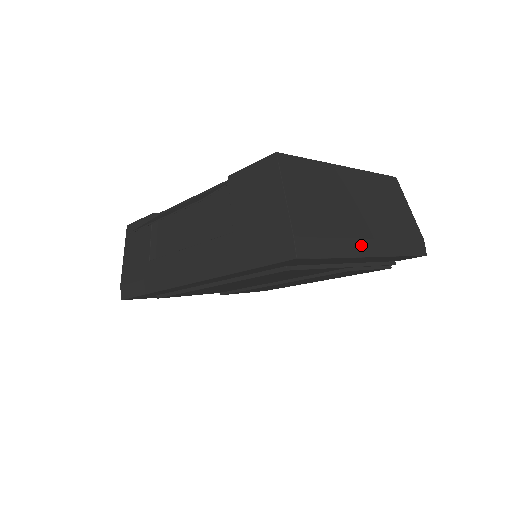
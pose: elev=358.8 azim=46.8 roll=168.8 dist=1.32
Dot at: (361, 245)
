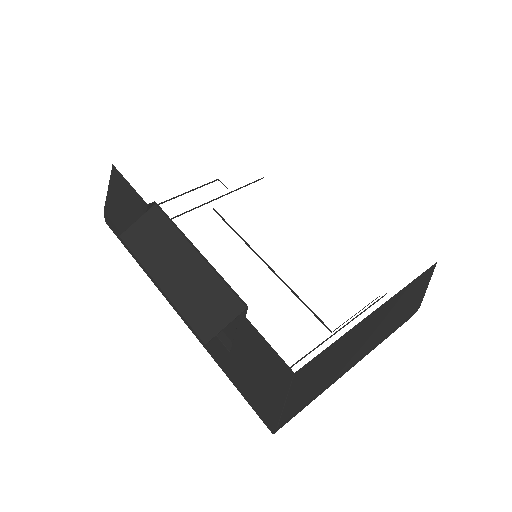
Dot at: (344, 373)
